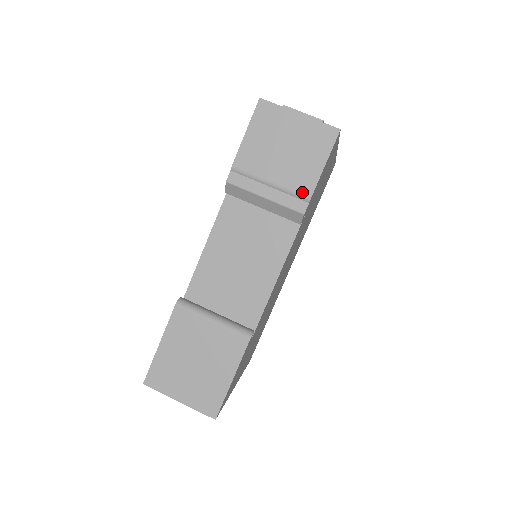
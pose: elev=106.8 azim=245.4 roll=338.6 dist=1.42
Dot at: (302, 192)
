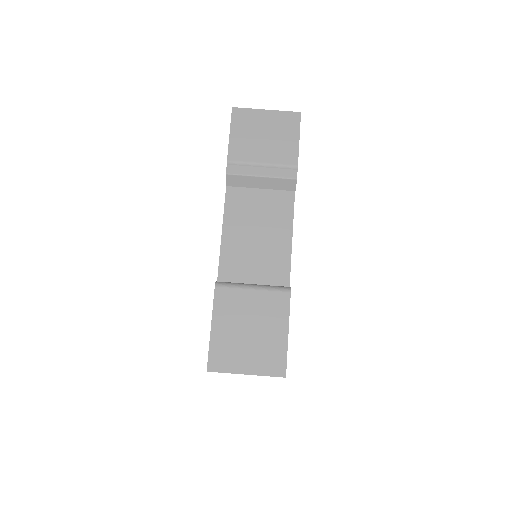
Dot at: (289, 163)
